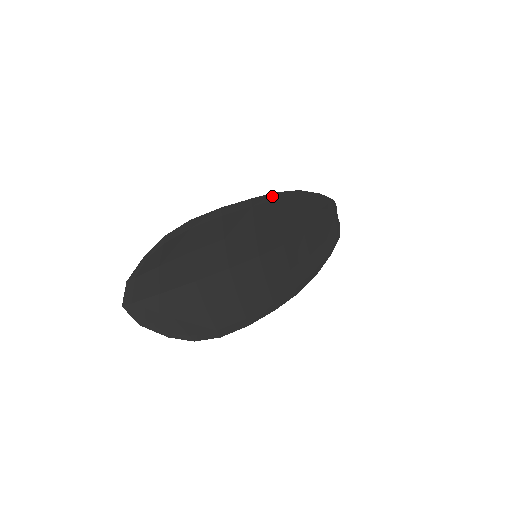
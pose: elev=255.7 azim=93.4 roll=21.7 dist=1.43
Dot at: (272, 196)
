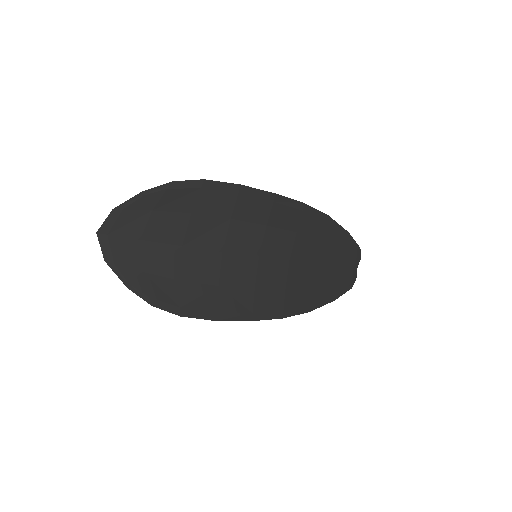
Dot at: (298, 204)
